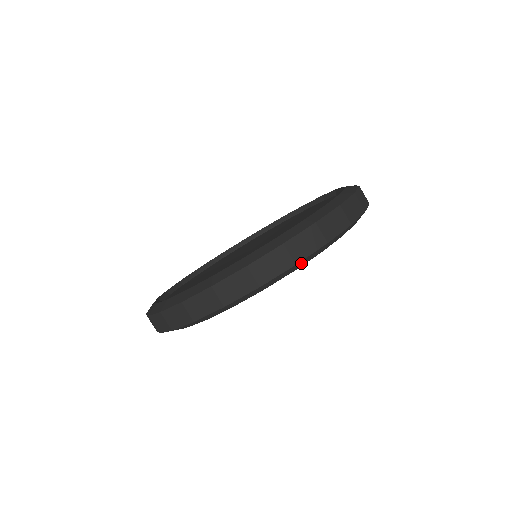
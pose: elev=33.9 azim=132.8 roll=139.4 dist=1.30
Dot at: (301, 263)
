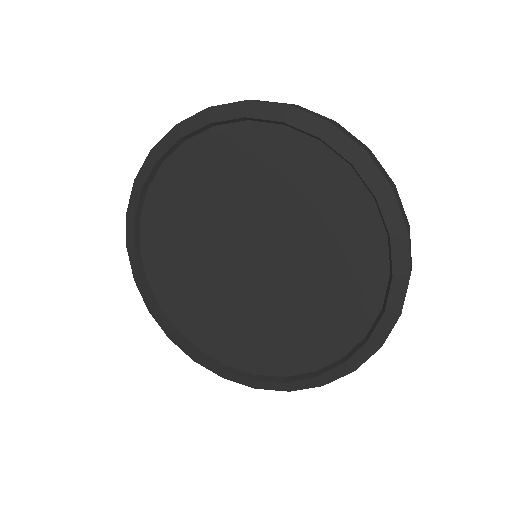
Dot at: occluded
